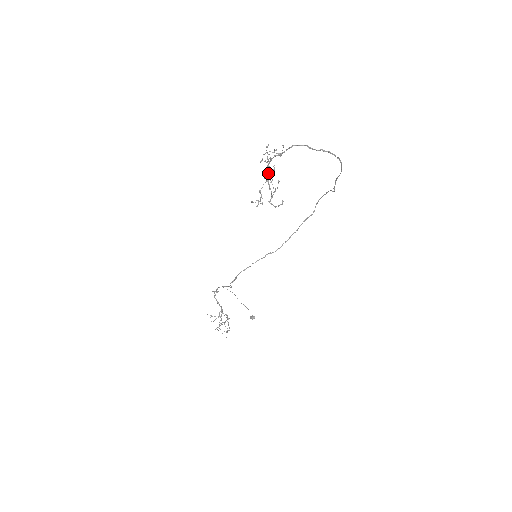
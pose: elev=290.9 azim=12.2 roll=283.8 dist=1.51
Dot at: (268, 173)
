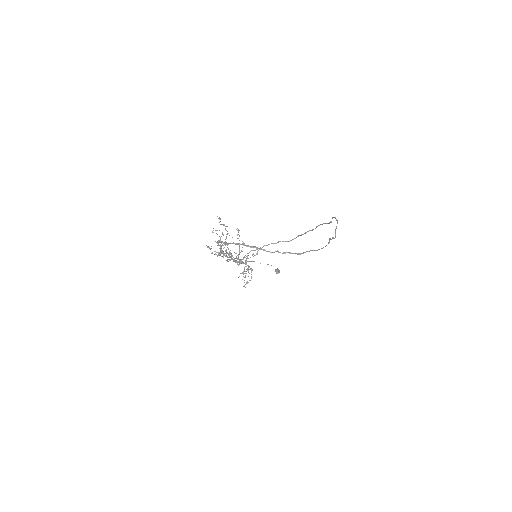
Dot at: occluded
